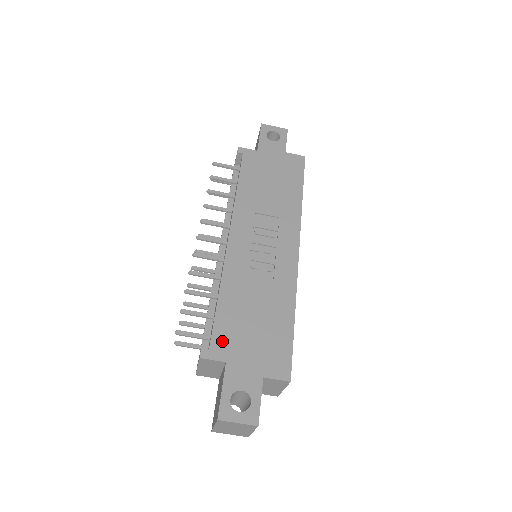
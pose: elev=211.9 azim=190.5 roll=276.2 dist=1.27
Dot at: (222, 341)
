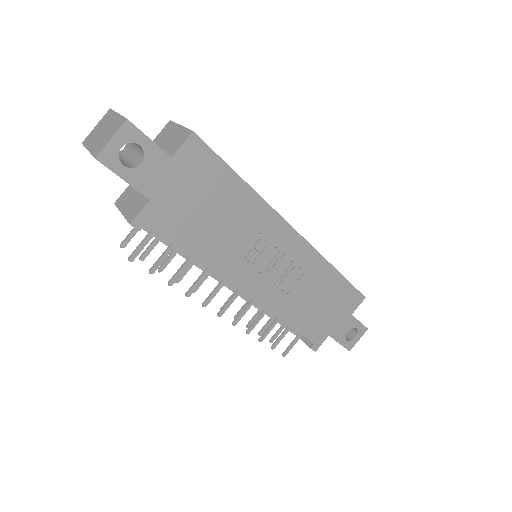
Dot at: (317, 334)
